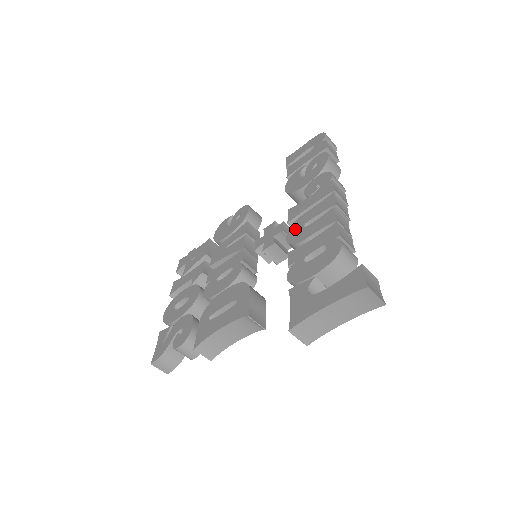
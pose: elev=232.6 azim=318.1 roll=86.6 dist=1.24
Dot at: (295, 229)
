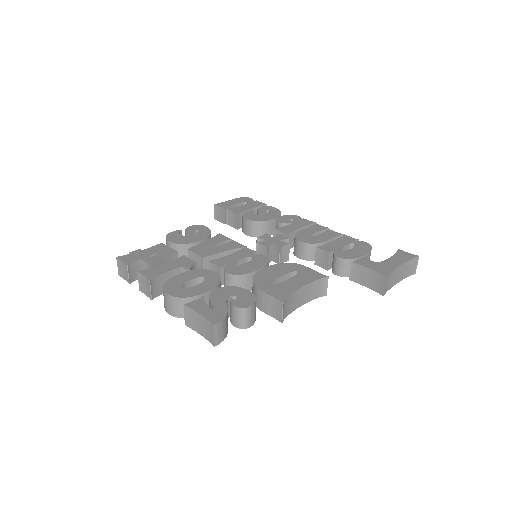
Dot at: (304, 237)
